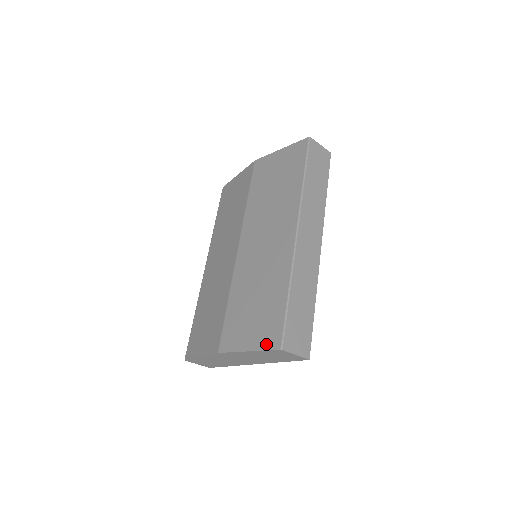
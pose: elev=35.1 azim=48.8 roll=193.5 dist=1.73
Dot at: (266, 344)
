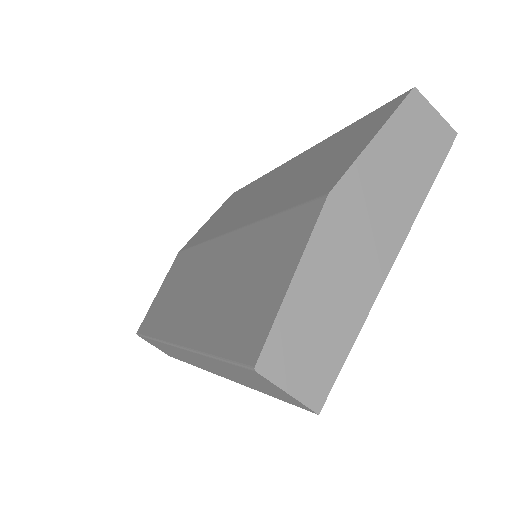
Dot at: (388, 112)
